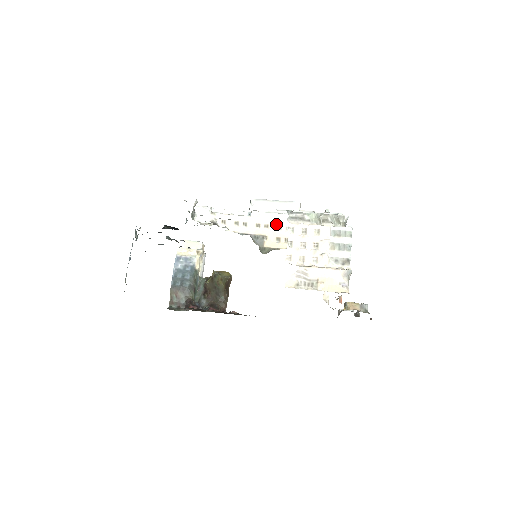
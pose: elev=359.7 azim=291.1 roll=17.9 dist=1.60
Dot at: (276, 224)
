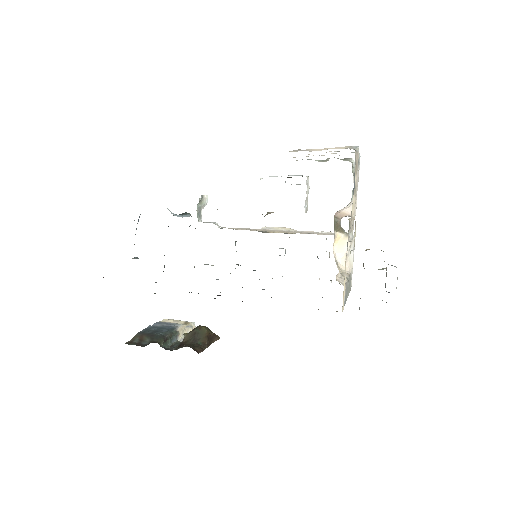
Dot at: (284, 231)
